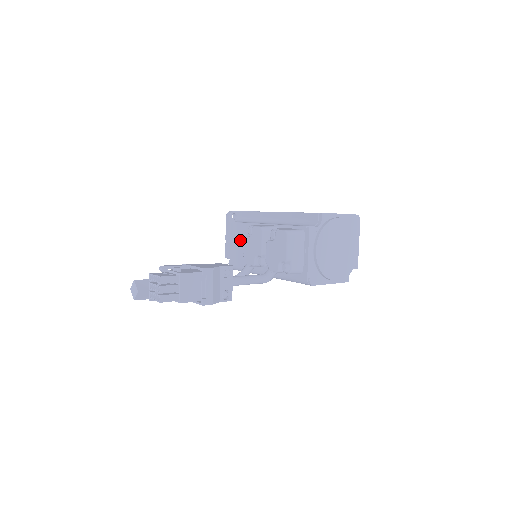
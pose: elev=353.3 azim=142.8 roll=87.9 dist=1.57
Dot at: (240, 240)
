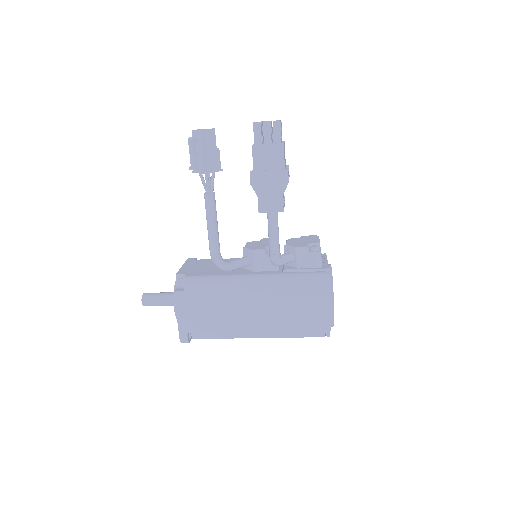
Dot at: (212, 265)
